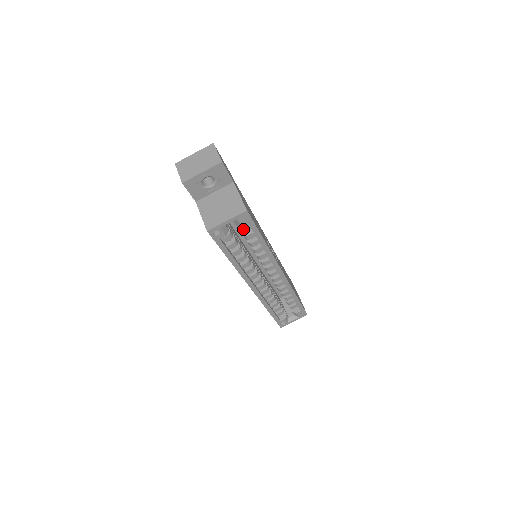
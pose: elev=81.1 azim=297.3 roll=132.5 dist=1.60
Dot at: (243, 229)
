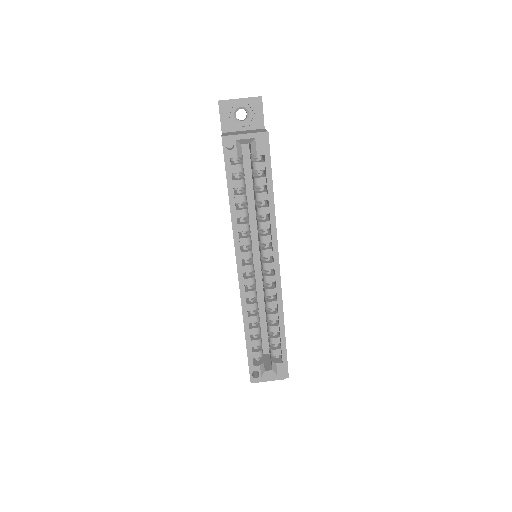
Dot at: (257, 164)
